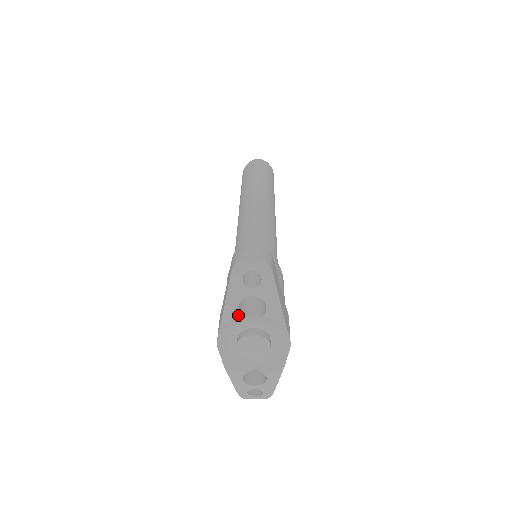
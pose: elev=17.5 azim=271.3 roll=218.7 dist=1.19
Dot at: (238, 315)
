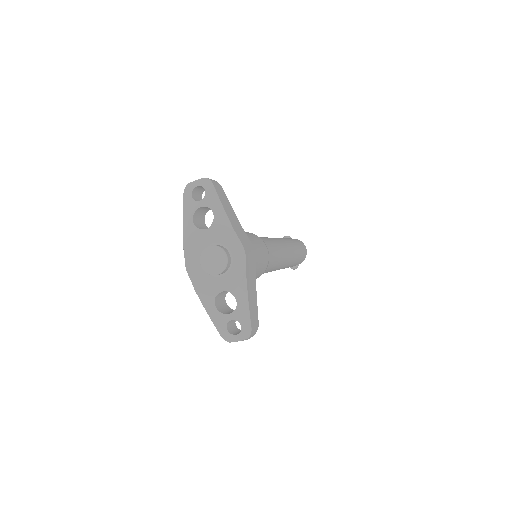
Dot at: (194, 228)
